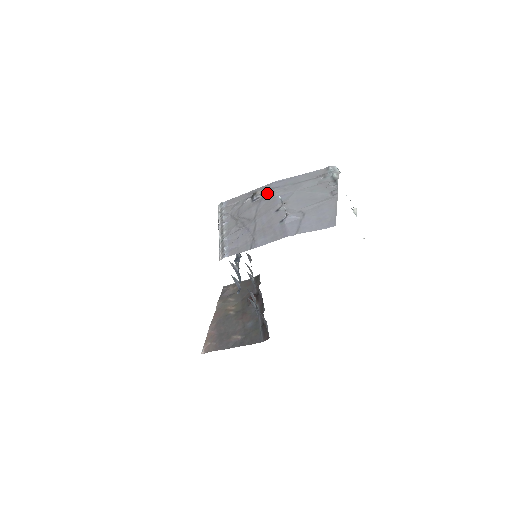
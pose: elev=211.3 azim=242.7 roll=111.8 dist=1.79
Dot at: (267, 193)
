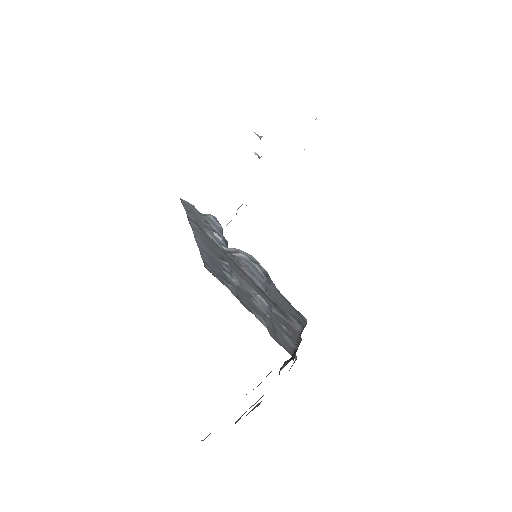
Dot at: occluded
